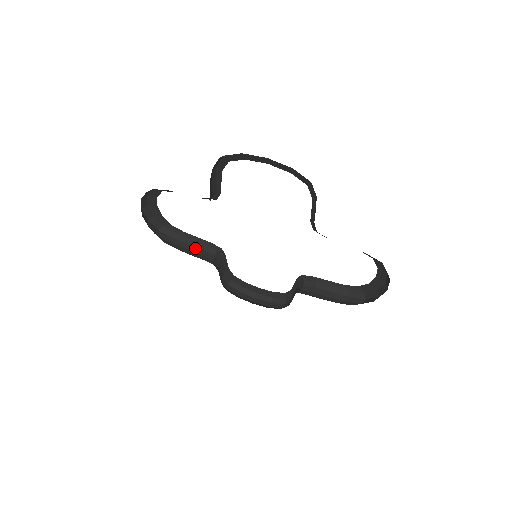
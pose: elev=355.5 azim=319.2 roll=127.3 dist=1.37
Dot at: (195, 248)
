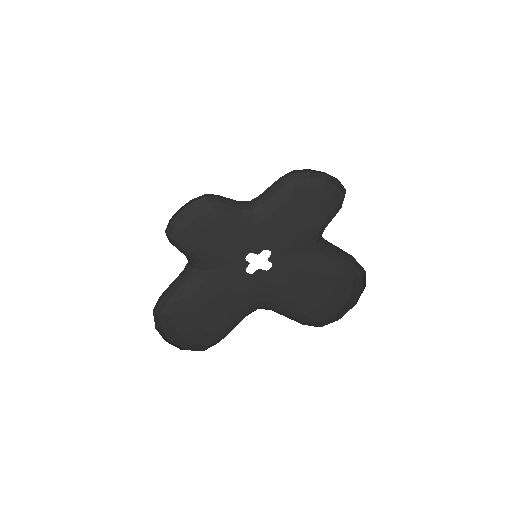
Dot at: (234, 204)
